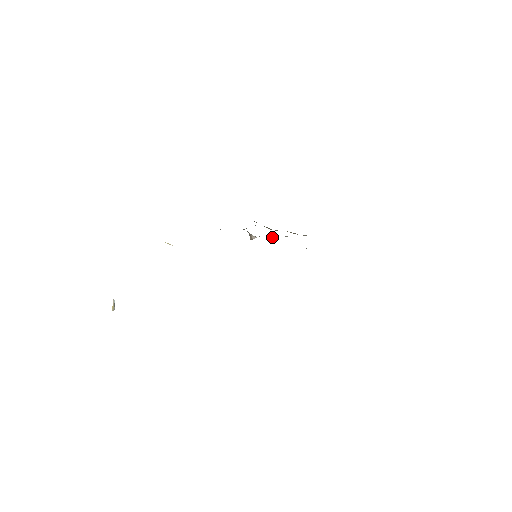
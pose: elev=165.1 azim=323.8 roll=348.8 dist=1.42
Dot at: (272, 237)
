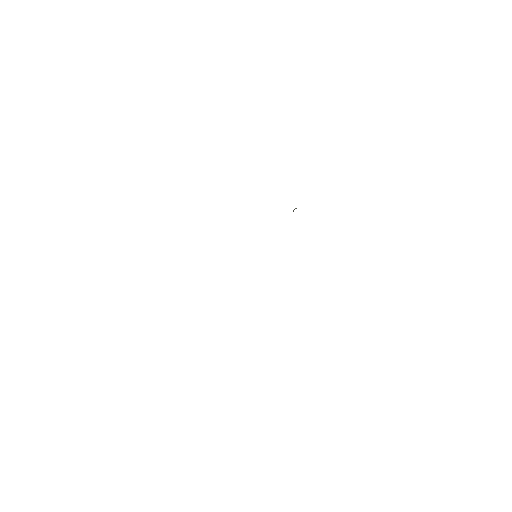
Dot at: occluded
